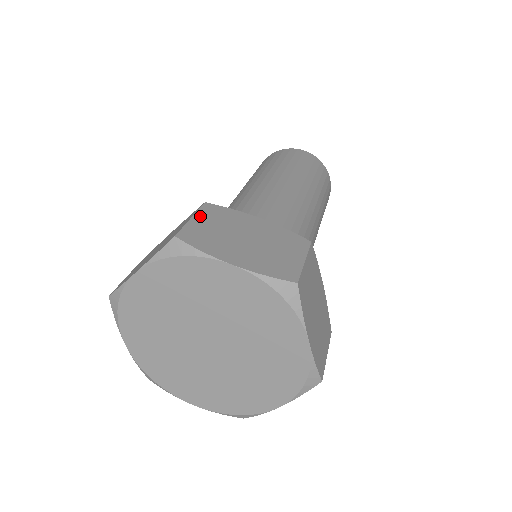
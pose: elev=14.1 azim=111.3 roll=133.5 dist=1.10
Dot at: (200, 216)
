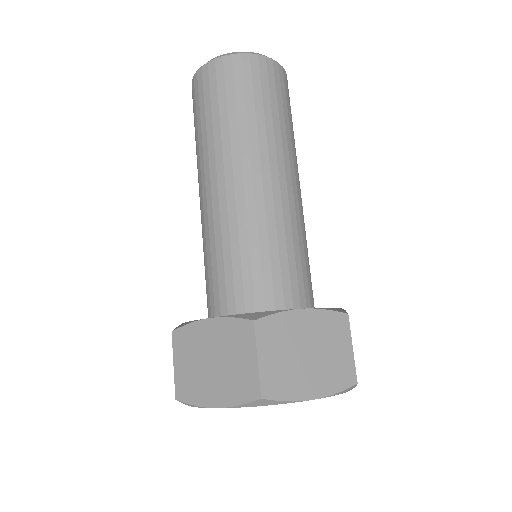
Dot at: (177, 357)
